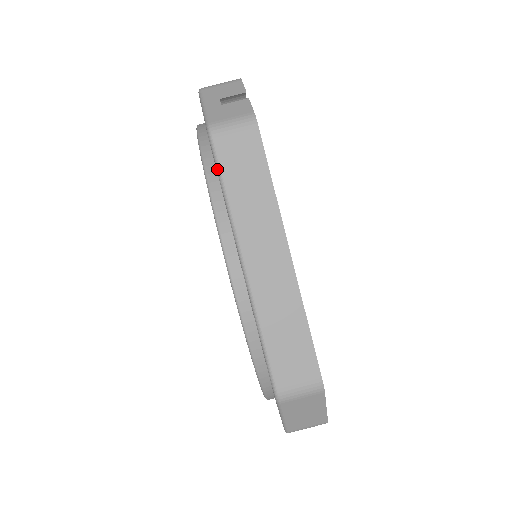
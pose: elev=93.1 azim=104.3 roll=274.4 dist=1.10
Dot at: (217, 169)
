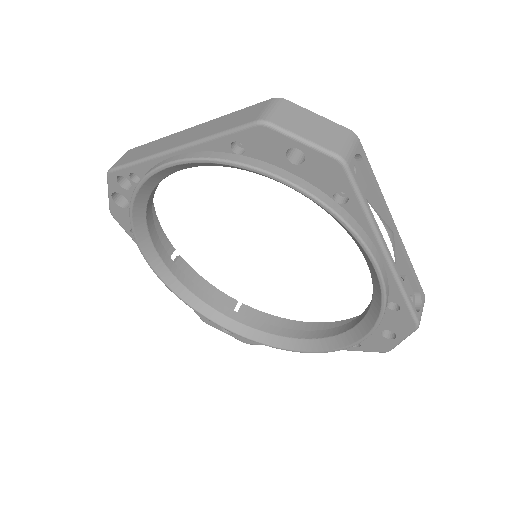
Dot at: (123, 167)
